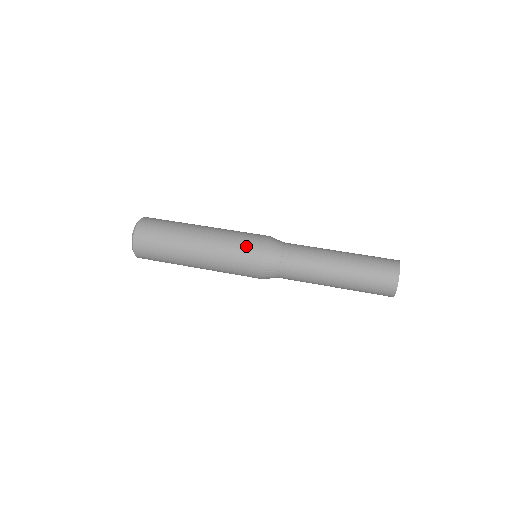
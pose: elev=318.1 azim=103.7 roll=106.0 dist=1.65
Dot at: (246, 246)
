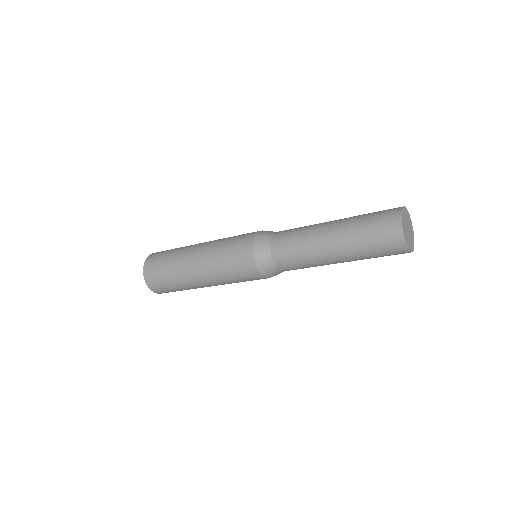
Dot at: occluded
